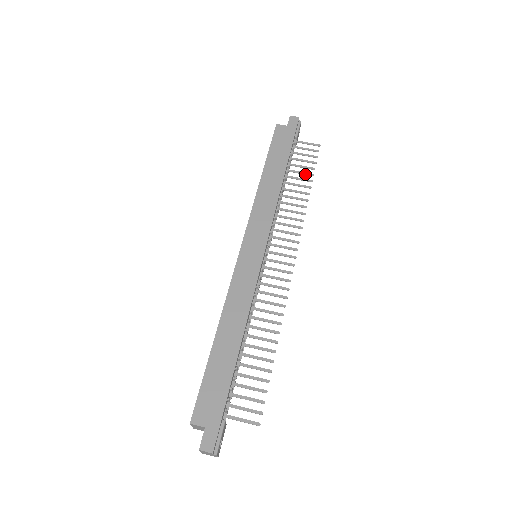
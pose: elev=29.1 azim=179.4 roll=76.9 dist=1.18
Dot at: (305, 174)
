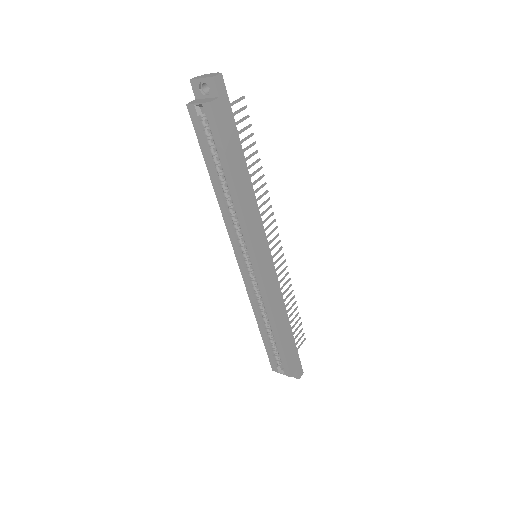
Dot at: occluded
